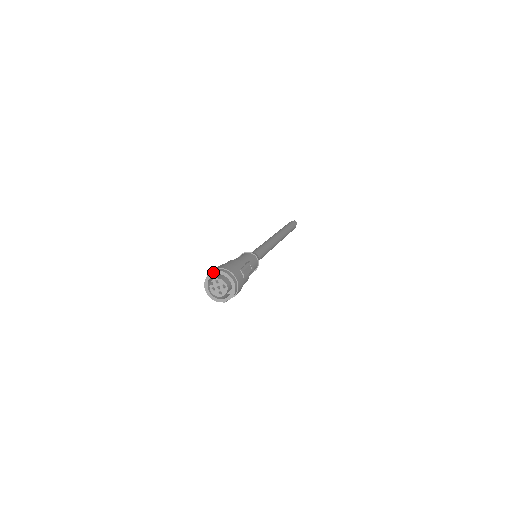
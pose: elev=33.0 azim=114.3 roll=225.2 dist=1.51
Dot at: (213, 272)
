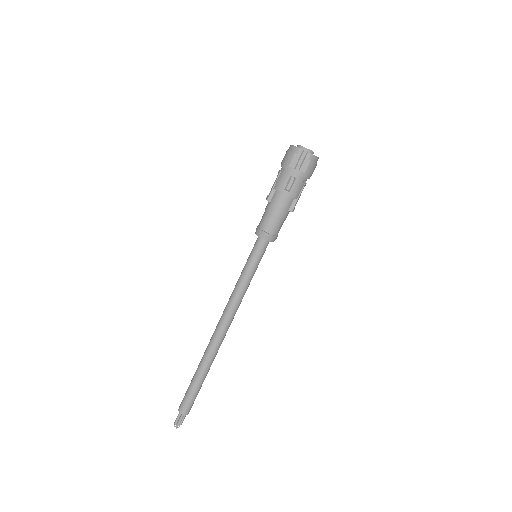
Dot at: occluded
